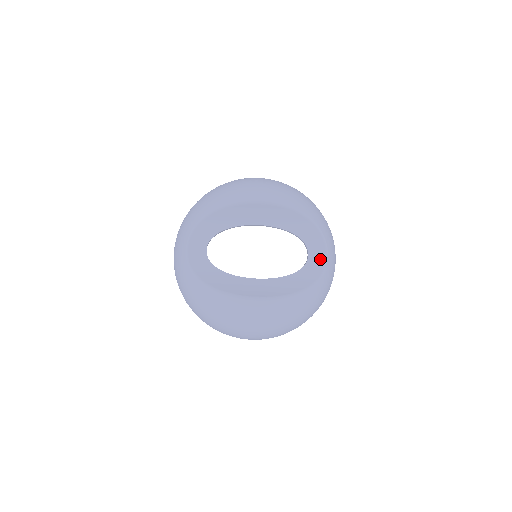
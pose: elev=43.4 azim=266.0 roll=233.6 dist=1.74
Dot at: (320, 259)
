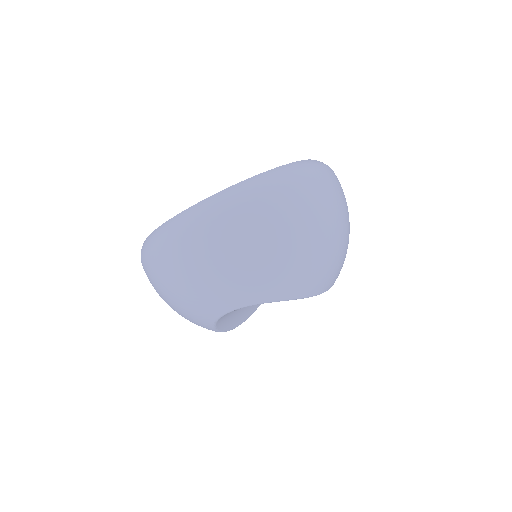
Dot at: occluded
